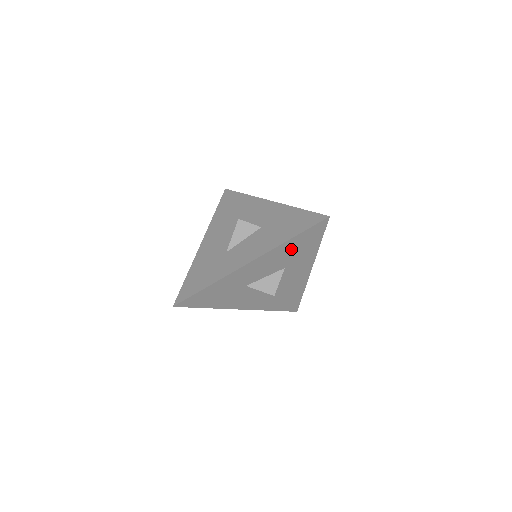
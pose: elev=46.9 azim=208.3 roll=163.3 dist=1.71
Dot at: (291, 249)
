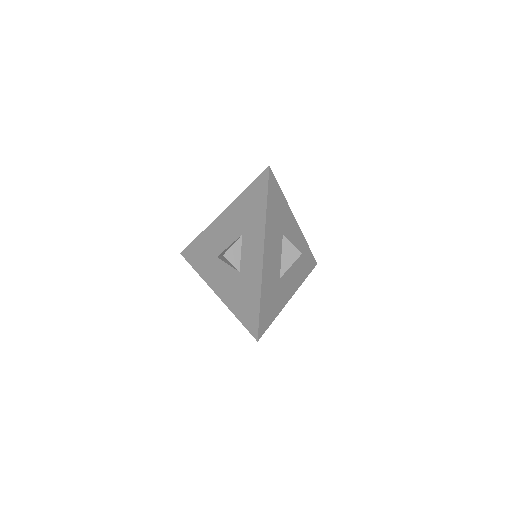
Dot at: occluded
